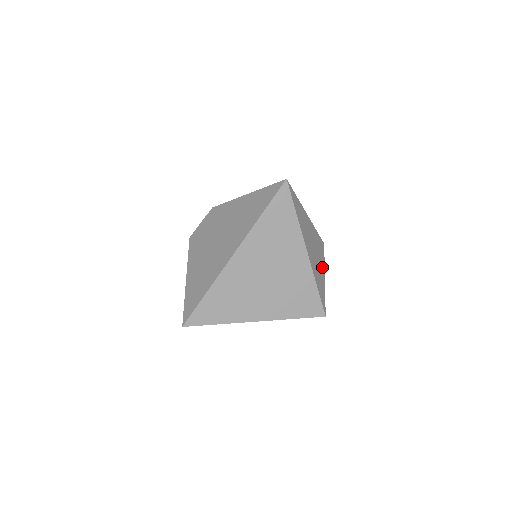
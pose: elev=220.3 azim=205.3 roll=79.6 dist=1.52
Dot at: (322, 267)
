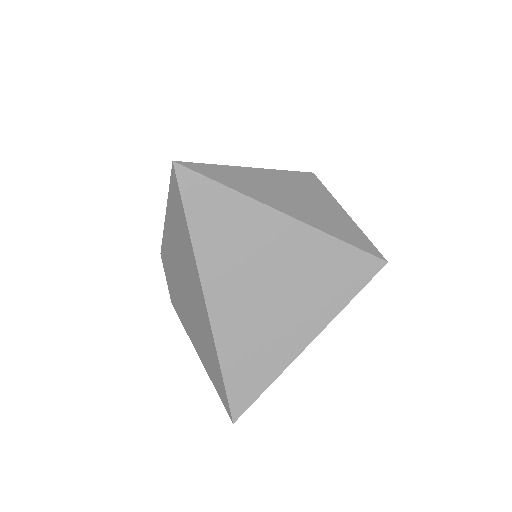
Dot at: (332, 205)
